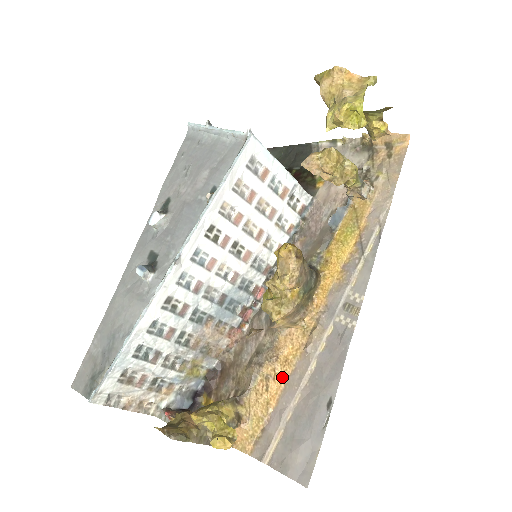
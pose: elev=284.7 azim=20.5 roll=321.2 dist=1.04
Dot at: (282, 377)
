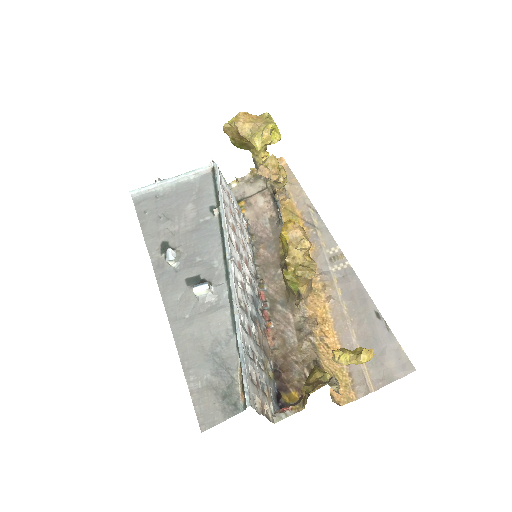
Dot at: (330, 331)
